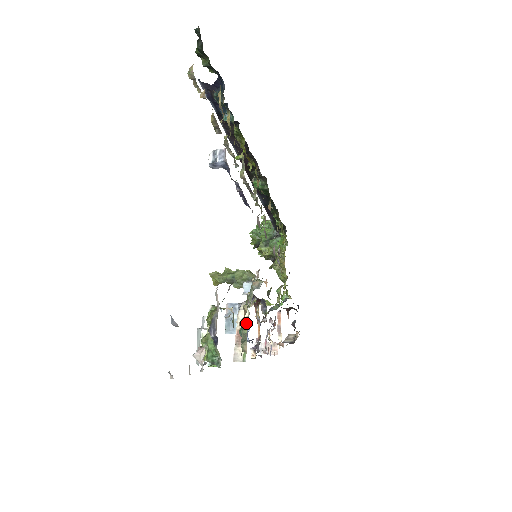
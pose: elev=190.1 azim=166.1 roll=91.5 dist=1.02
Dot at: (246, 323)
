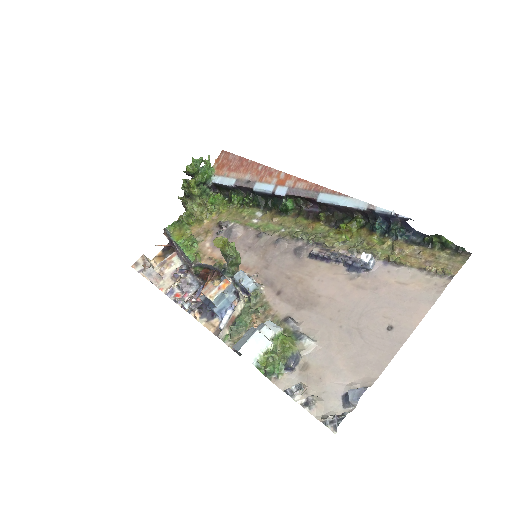
Dot at: (239, 314)
